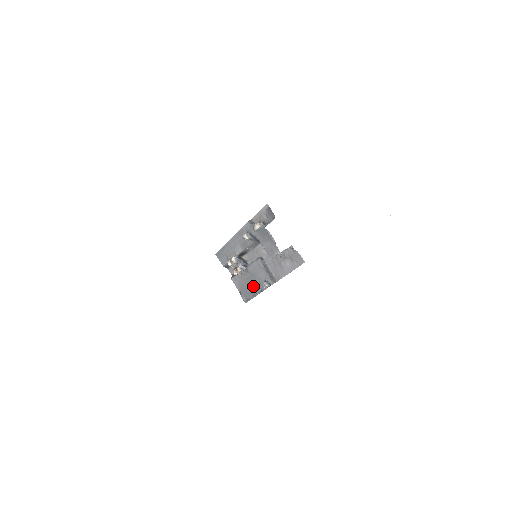
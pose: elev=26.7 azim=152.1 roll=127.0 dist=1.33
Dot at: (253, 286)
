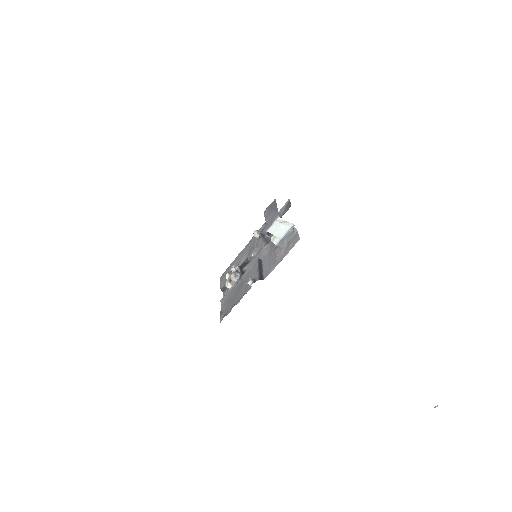
Dot at: (238, 295)
